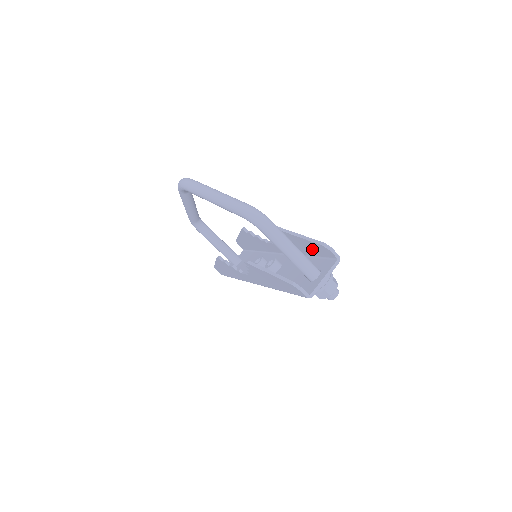
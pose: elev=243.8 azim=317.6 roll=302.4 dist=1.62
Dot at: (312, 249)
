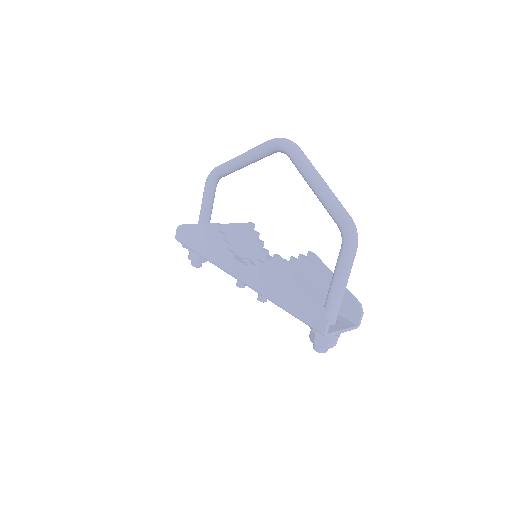
Dot at: occluded
